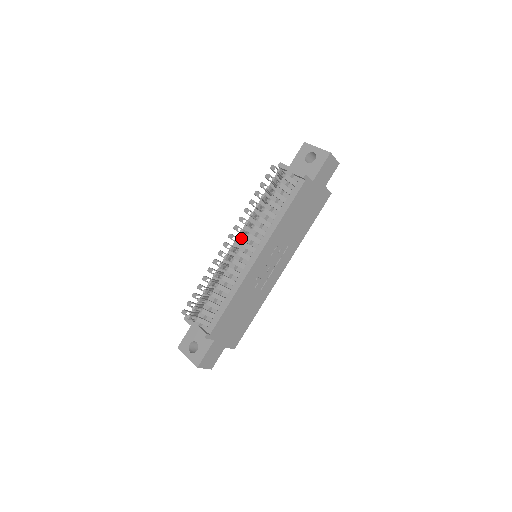
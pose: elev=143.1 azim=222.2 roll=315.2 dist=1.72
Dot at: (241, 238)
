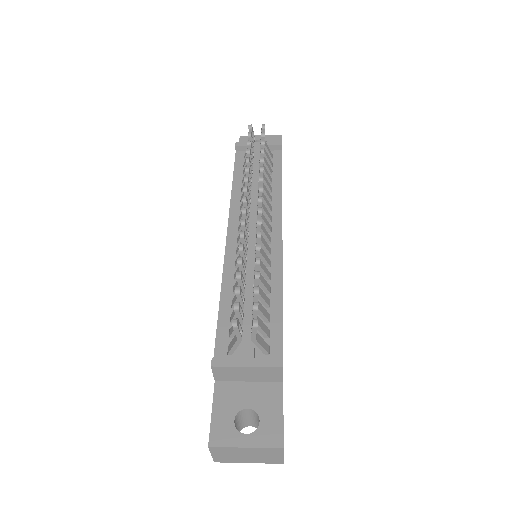
Dot at: (235, 226)
